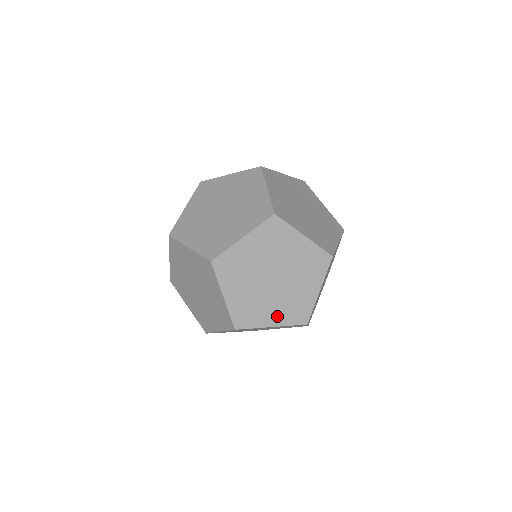
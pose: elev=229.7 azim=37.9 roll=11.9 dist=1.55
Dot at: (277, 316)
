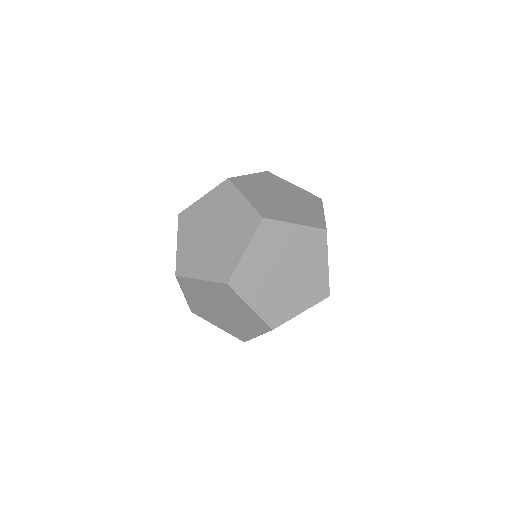
Dot at: occluded
